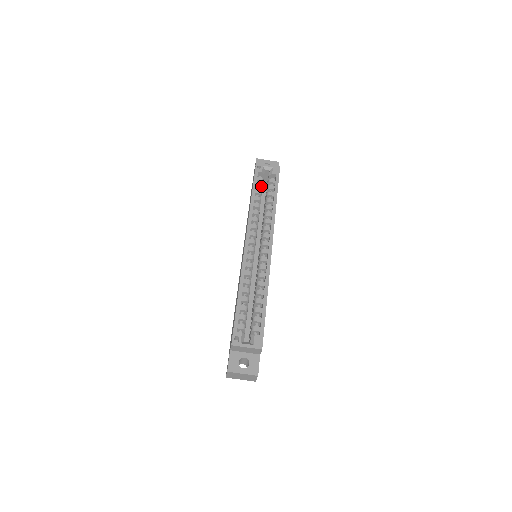
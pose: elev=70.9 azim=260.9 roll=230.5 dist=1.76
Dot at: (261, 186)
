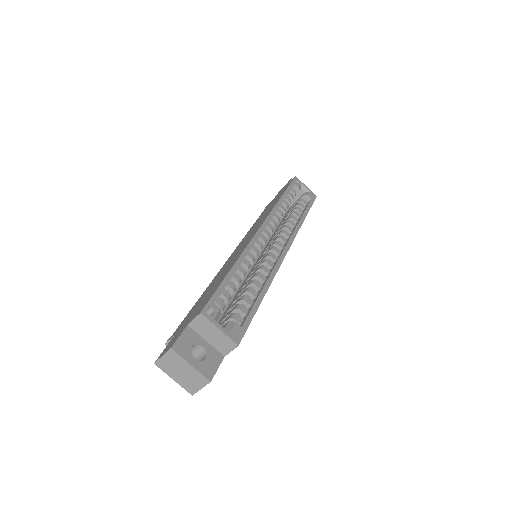
Dot at: (293, 197)
